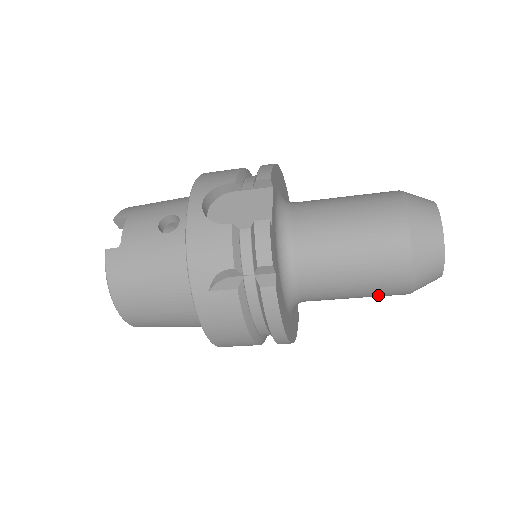
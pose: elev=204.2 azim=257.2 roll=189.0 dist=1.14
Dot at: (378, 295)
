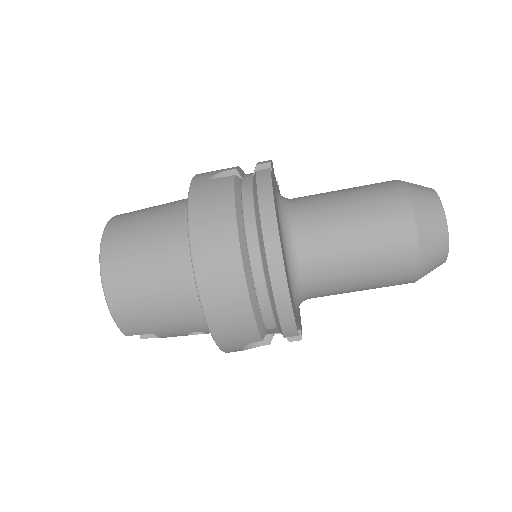
Dot at: (382, 235)
